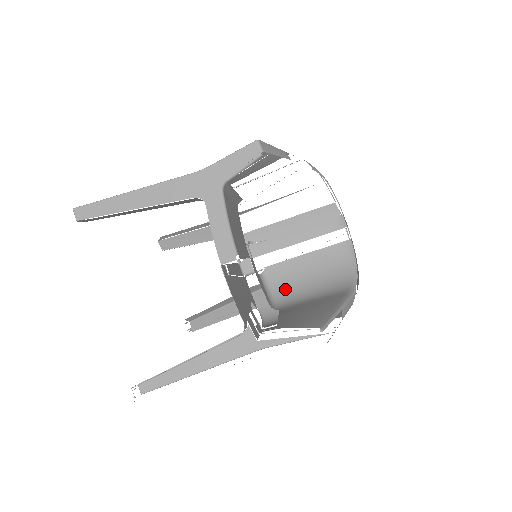
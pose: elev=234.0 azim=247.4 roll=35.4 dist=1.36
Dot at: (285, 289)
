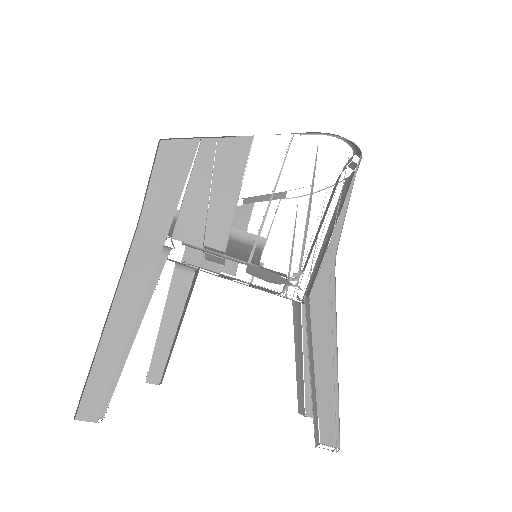
Dot at: occluded
